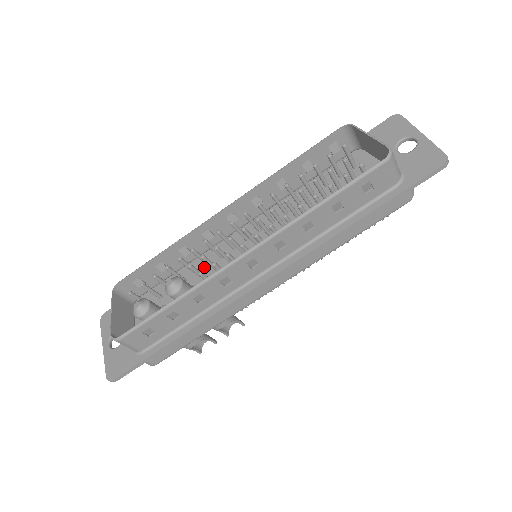
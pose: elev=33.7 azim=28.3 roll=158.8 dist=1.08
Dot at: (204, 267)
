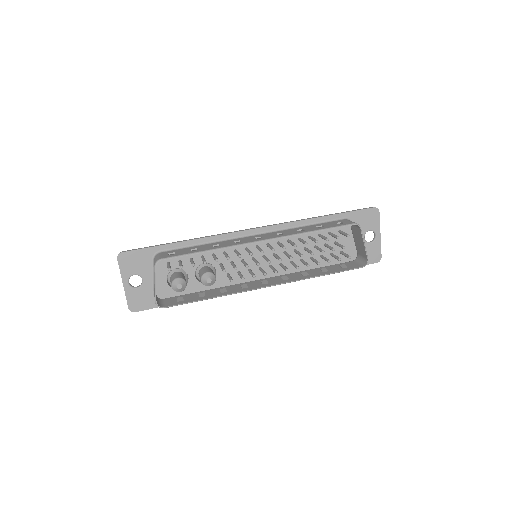
Dot at: (220, 253)
